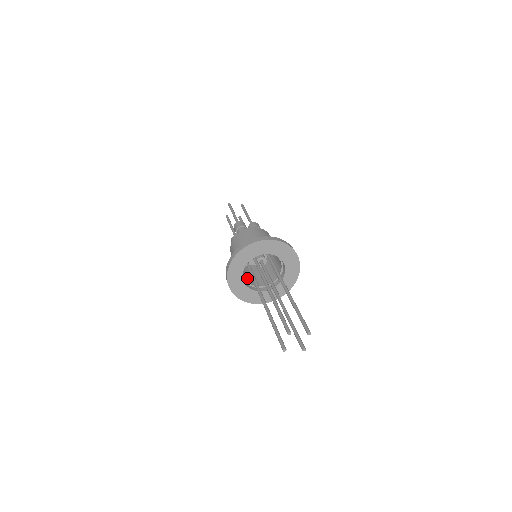
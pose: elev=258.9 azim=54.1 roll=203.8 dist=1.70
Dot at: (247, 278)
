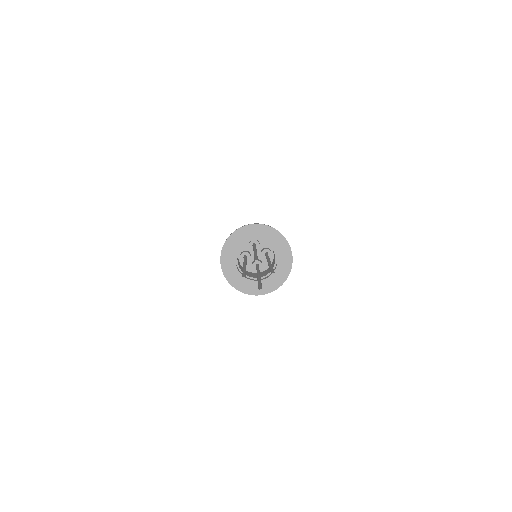
Dot at: occluded
